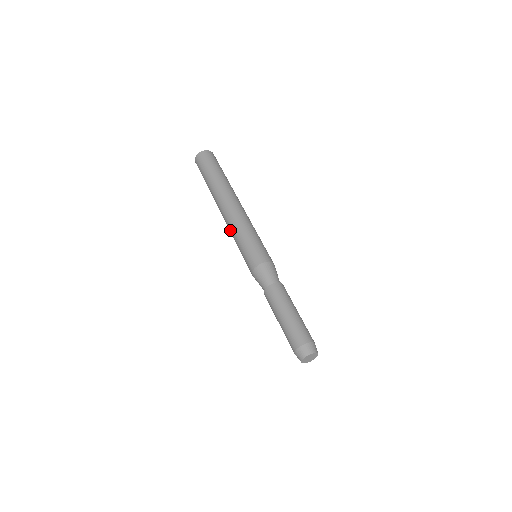
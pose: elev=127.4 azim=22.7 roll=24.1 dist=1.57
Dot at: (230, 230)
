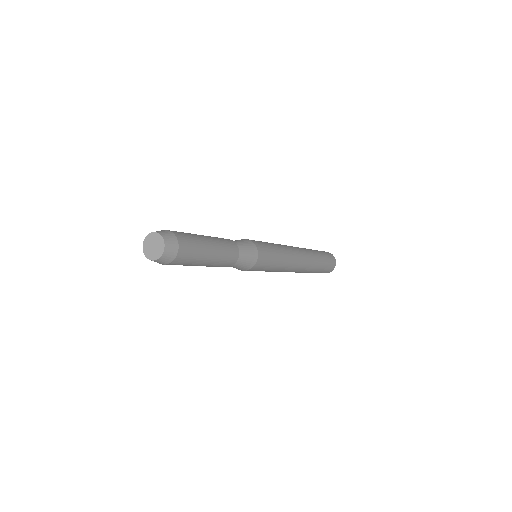
Dot at: occluded
